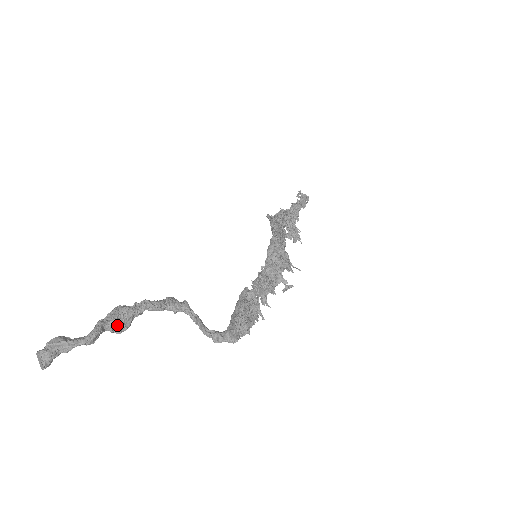
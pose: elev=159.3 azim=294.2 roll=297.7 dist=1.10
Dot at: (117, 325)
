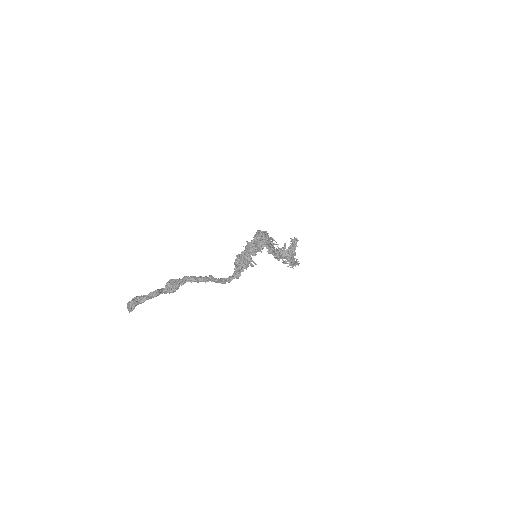
Dot at: (170, 287)
